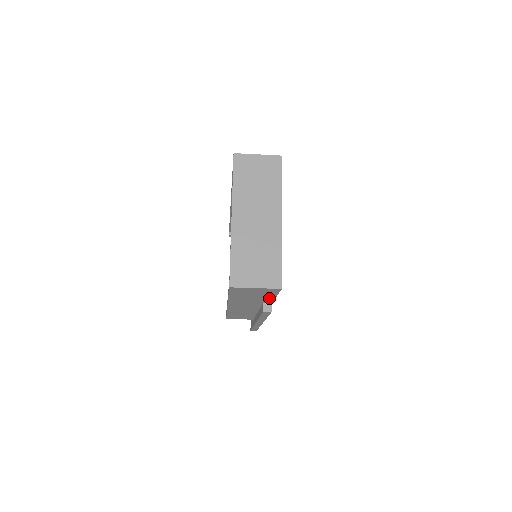
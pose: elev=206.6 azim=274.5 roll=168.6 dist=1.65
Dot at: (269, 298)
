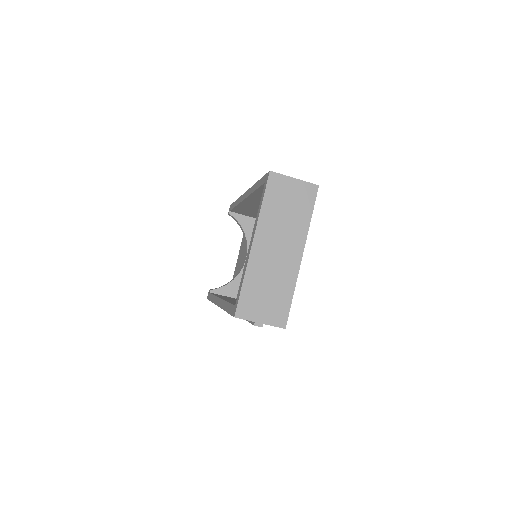
Dot at: occluded
